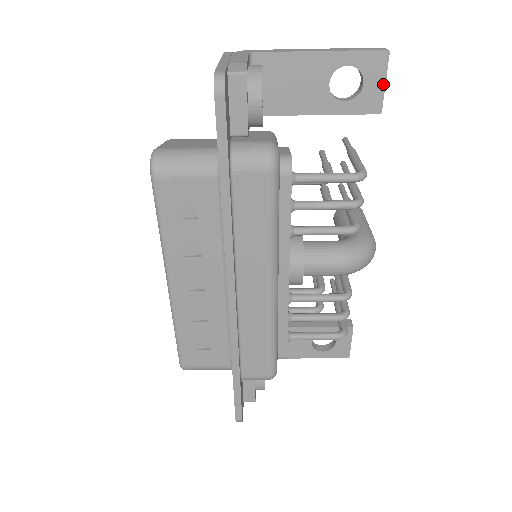
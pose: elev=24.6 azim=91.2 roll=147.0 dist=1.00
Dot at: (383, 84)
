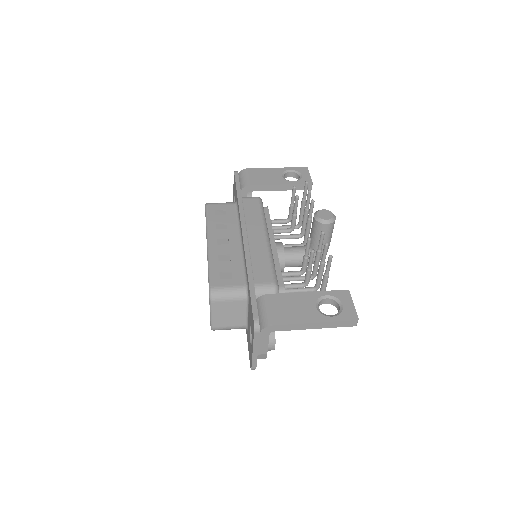
Dot at: occluded
